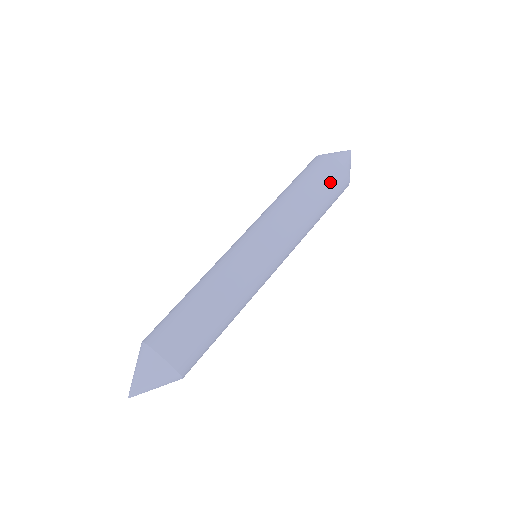
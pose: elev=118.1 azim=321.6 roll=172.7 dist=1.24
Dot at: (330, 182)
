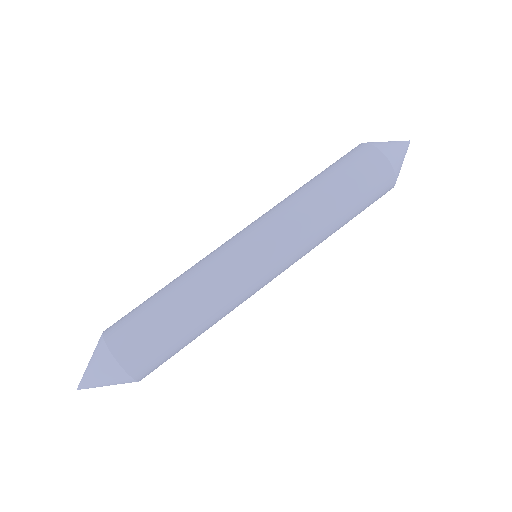
Dot at: (367, 182)
